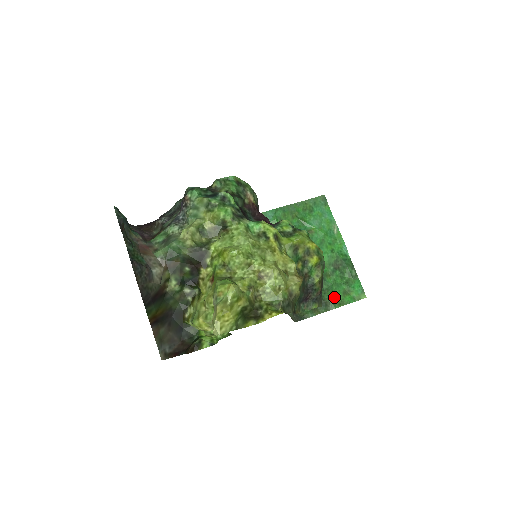
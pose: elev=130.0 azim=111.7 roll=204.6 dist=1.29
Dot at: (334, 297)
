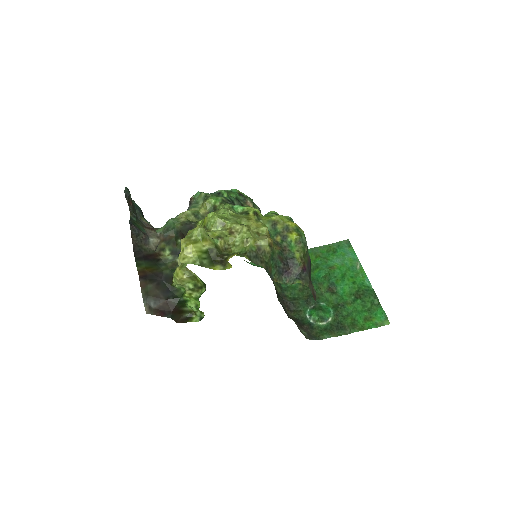
Dot at: (354, 322)
